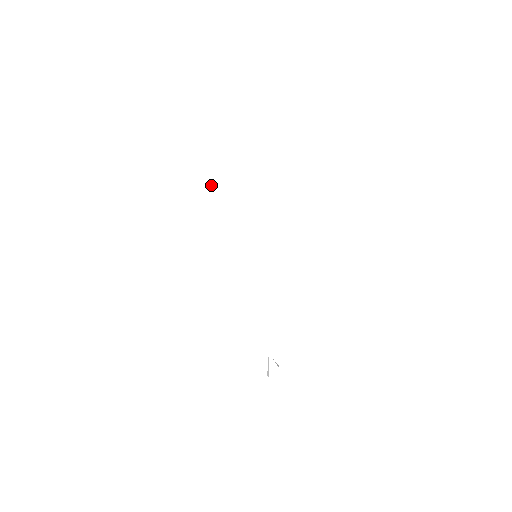
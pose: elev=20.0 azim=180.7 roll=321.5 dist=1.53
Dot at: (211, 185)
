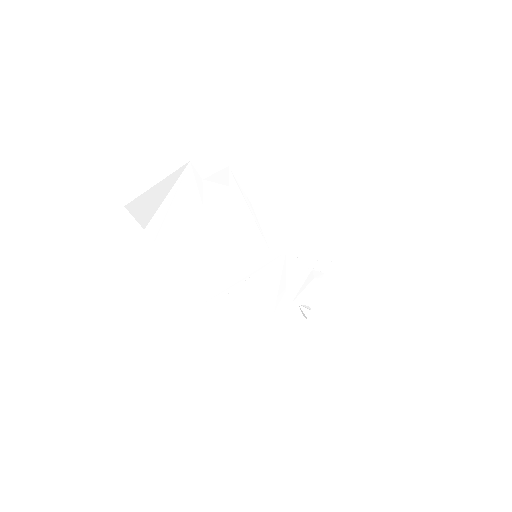
Dot at: (170, 225)
